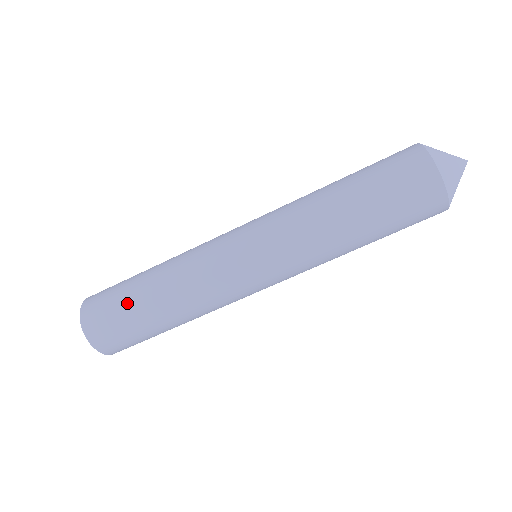
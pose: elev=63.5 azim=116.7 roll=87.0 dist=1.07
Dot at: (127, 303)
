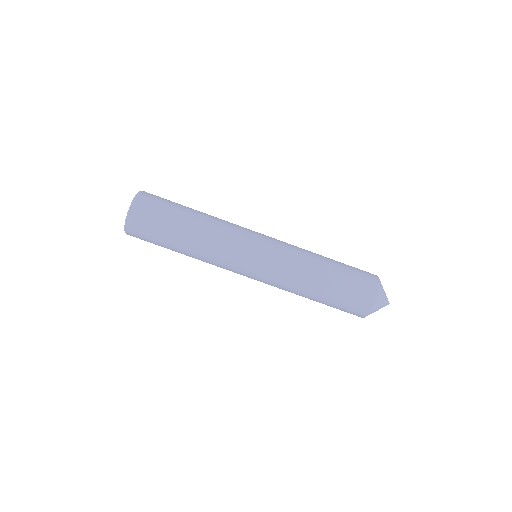
Dot at: (174, 211)
